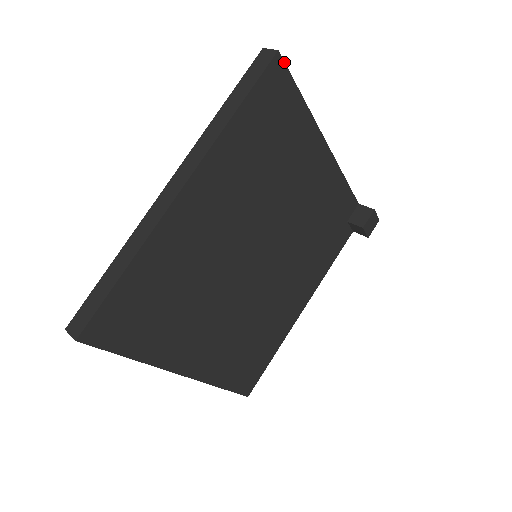
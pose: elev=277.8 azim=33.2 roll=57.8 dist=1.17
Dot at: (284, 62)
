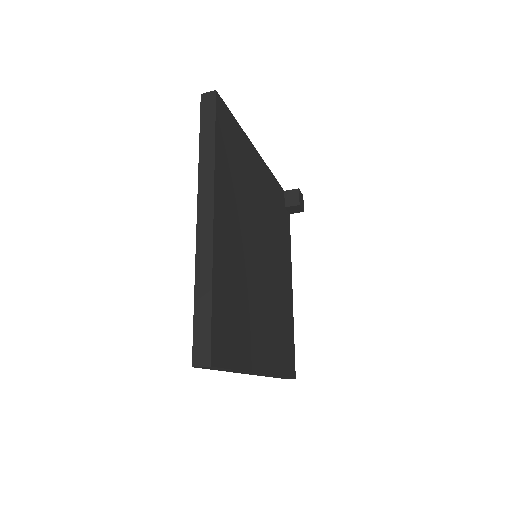
Dot at: (221, 98)
